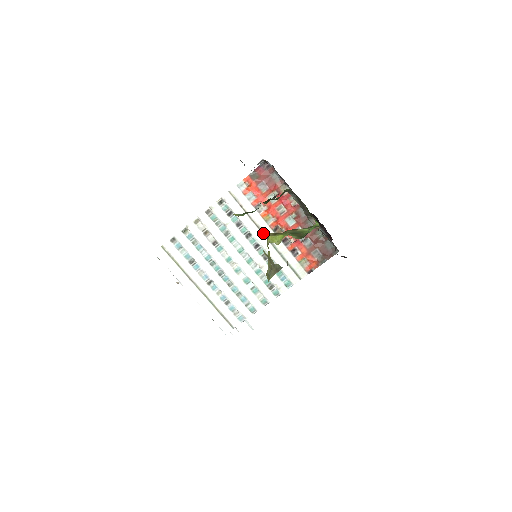
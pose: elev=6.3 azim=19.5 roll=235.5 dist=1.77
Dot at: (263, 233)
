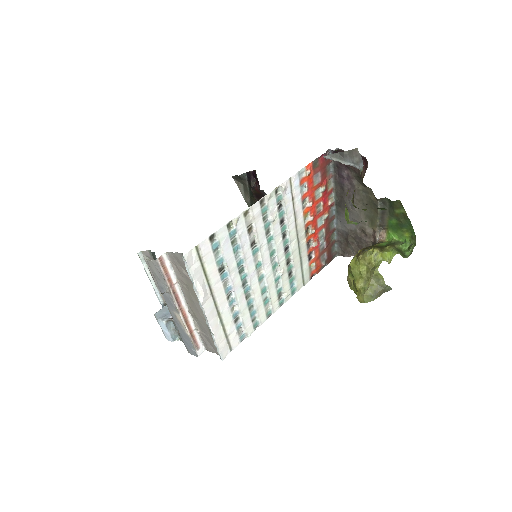
Dot at: (297, 233)
